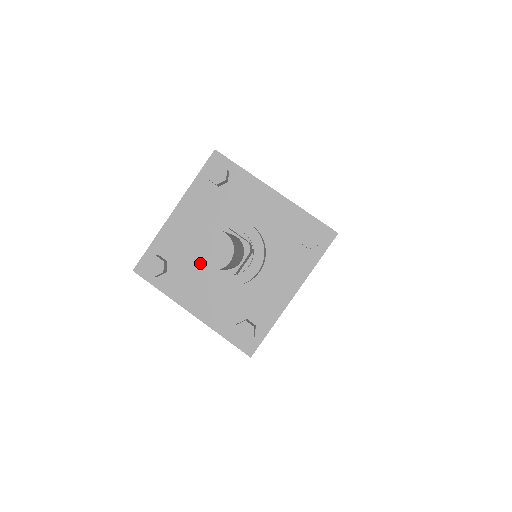
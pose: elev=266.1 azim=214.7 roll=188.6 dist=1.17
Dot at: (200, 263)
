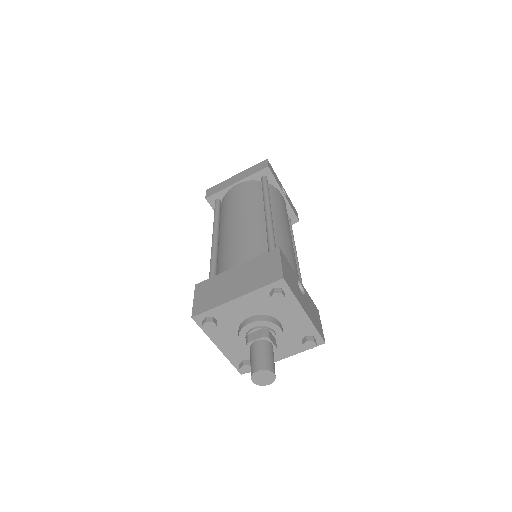
Dot at: (252, 380)
